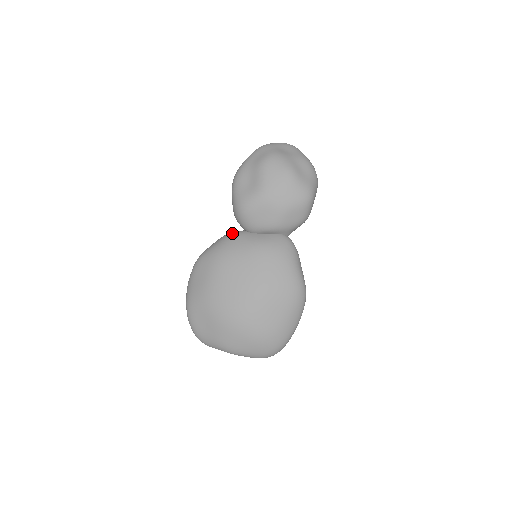
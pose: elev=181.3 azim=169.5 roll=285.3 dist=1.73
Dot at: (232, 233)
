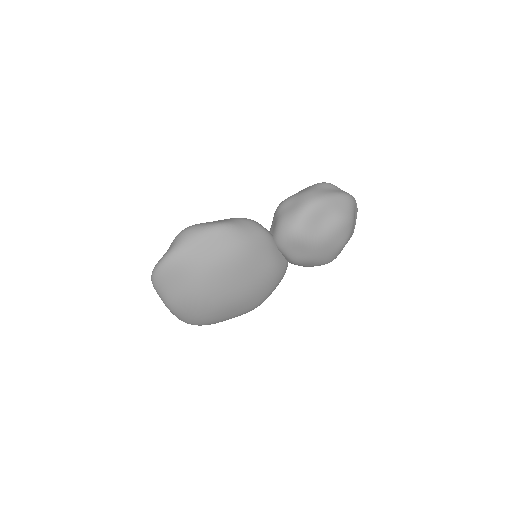
Dot at: (266, 232)
